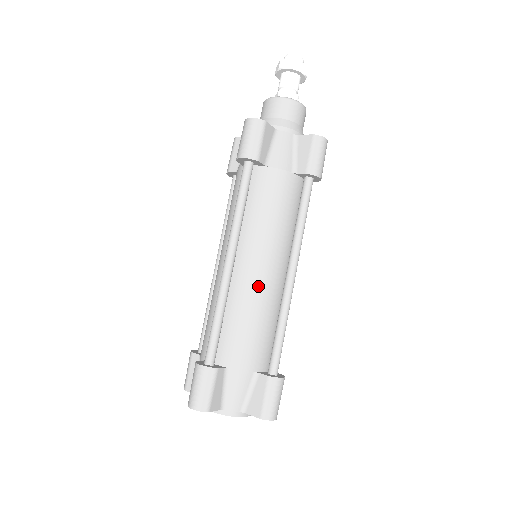
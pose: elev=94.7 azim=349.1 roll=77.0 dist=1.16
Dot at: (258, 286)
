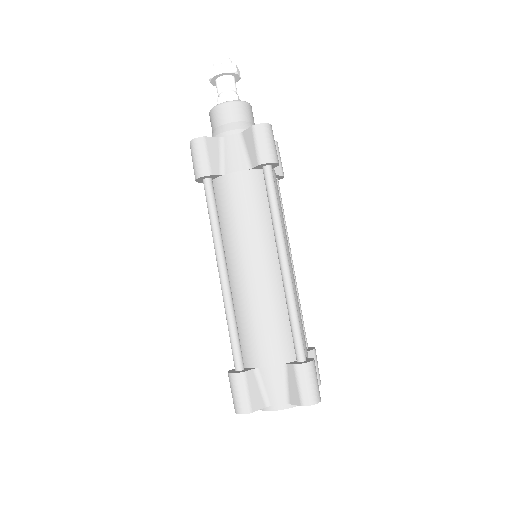
Dot at: (255, 286)
